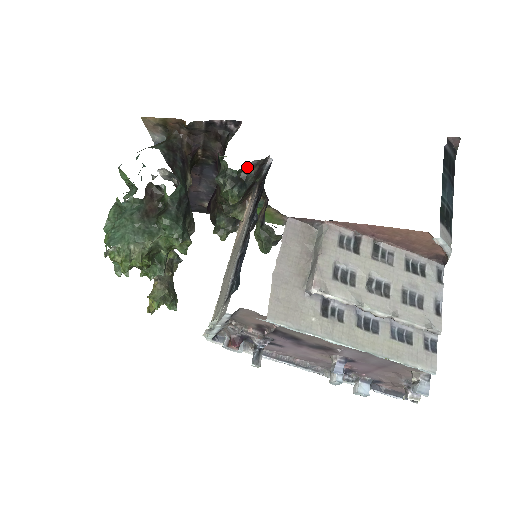
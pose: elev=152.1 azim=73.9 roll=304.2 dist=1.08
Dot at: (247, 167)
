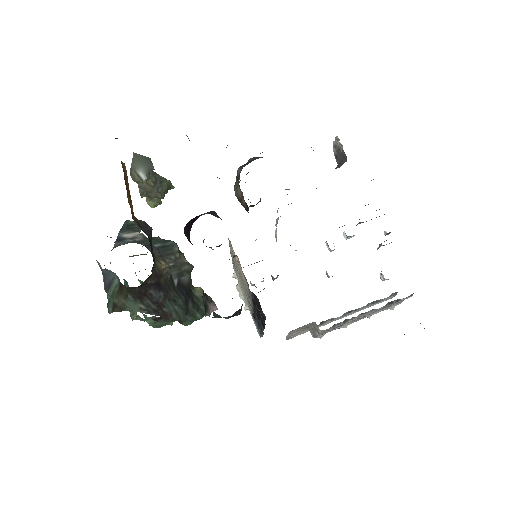
Dot at: occluded
